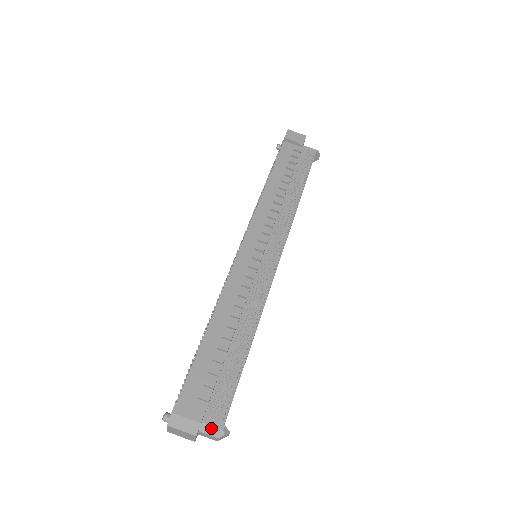
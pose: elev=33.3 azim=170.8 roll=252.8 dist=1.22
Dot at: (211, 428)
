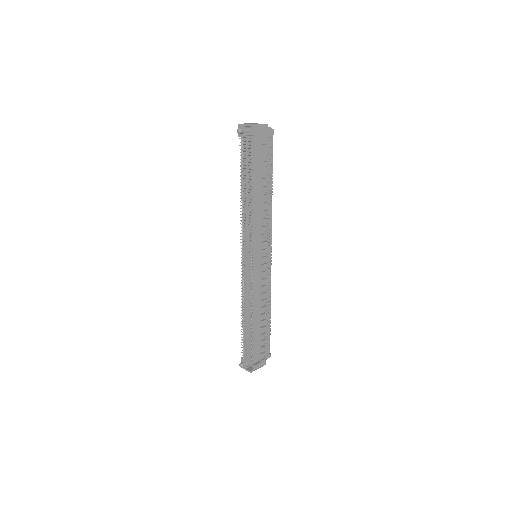
Dot at: occluded
